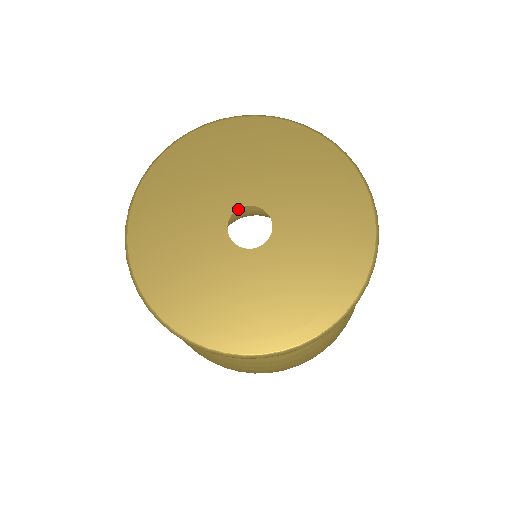
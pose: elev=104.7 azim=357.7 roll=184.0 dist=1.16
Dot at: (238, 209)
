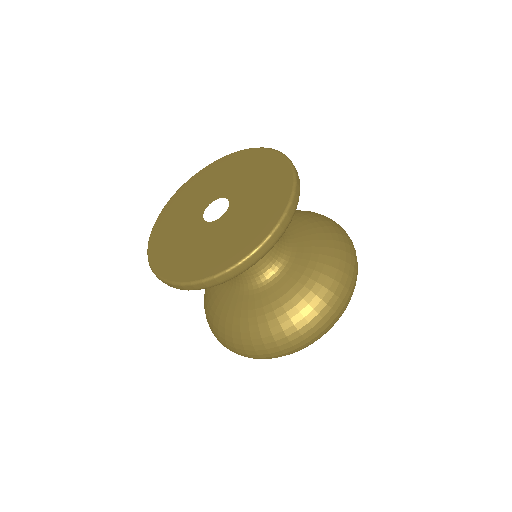
Dot at: occluded
